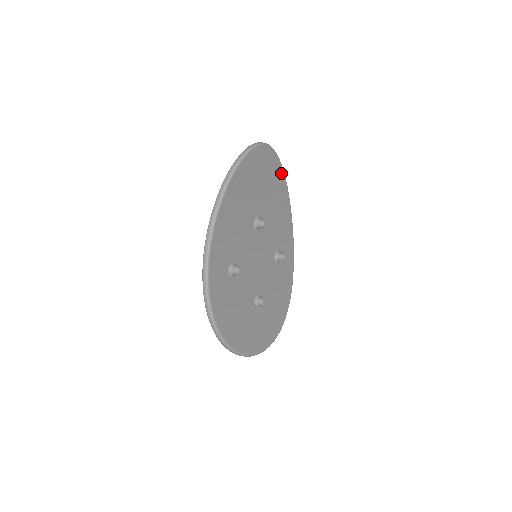
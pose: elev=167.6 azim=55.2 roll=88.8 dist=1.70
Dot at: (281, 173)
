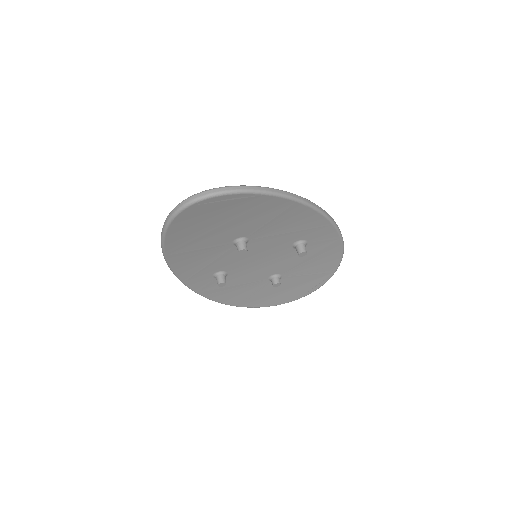
Dot at: (260, 197)
